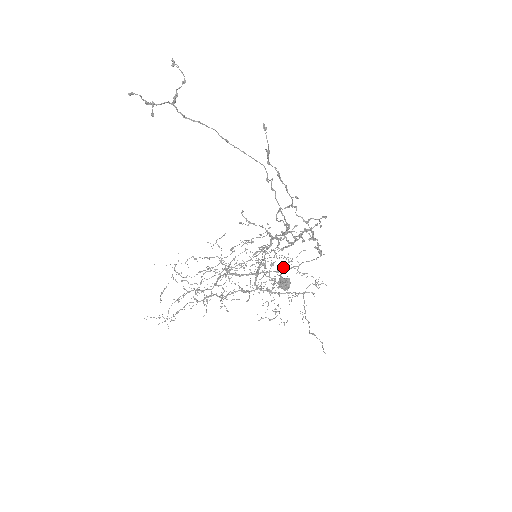
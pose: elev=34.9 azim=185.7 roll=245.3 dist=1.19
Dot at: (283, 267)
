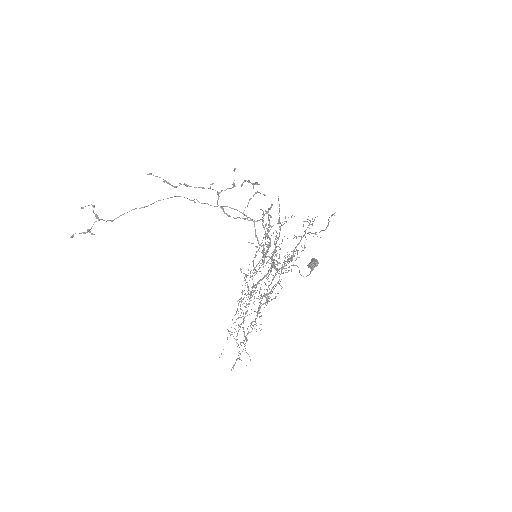
Dot at: occluded
